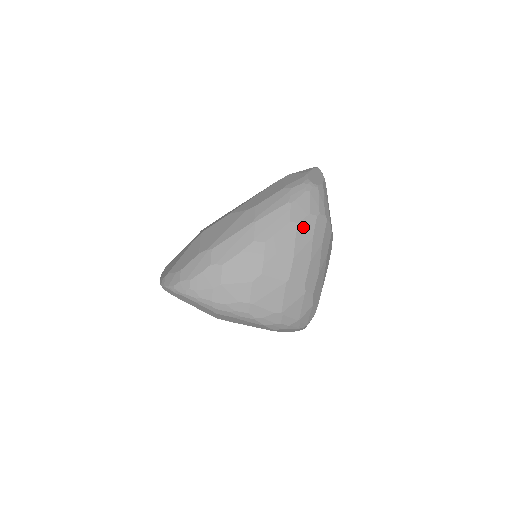
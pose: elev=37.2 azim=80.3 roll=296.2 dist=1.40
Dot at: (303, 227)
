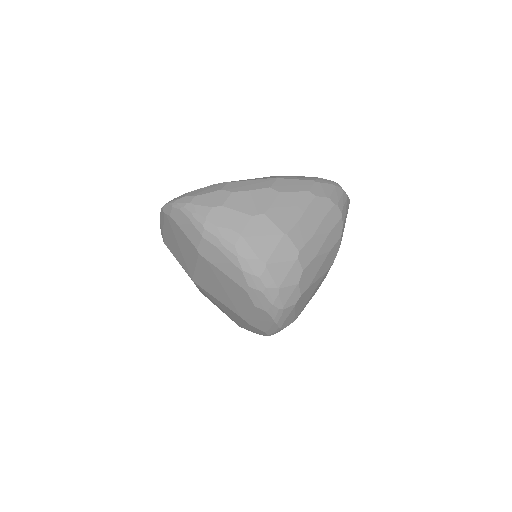
Dot at: (319, 203)
